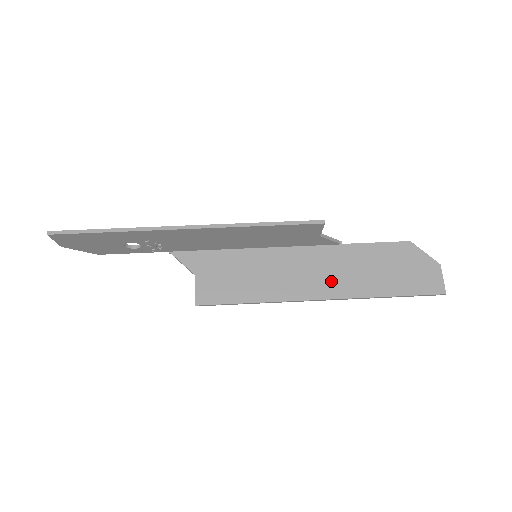
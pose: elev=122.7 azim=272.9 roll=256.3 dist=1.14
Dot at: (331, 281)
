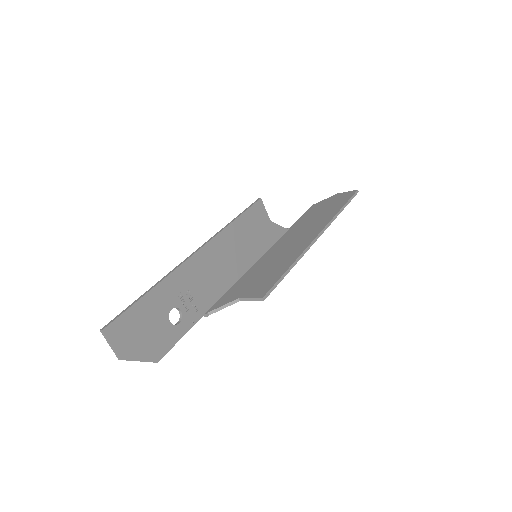
Dot at: (309, 232)
